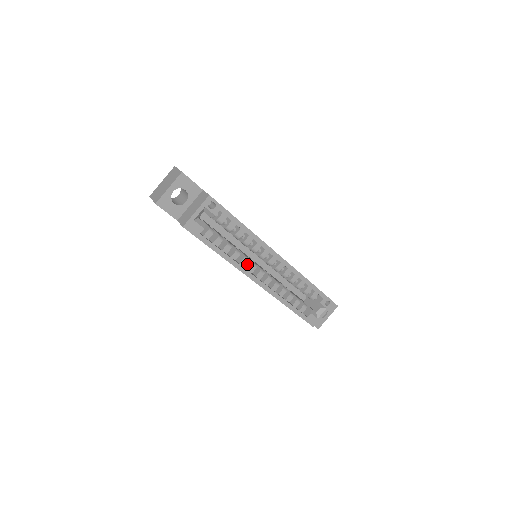
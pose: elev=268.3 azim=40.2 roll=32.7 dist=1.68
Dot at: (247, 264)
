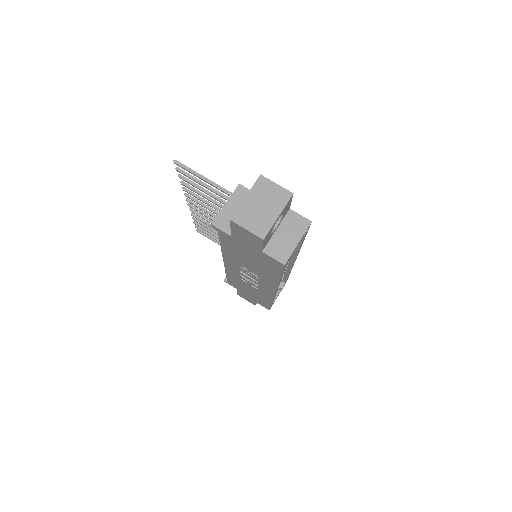
Dot at: occluded
